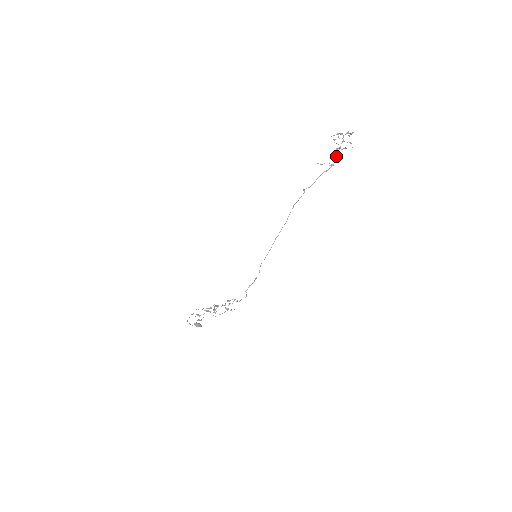
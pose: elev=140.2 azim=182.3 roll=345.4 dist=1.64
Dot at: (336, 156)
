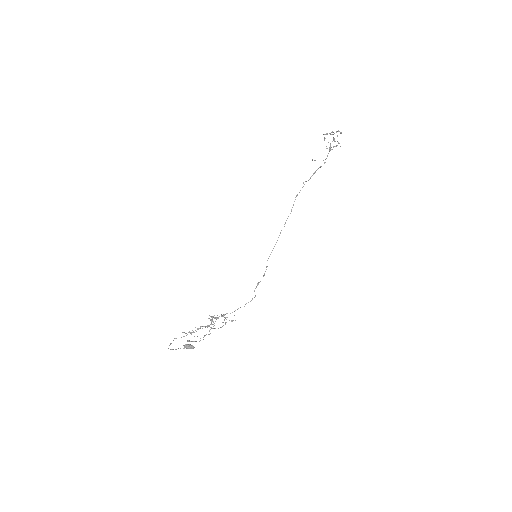
Dot at: (328, 153)
